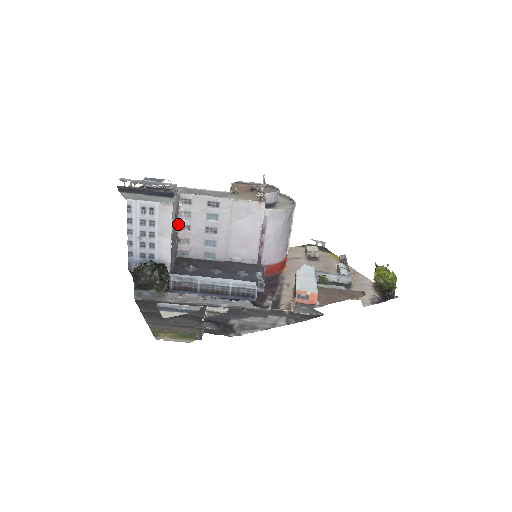
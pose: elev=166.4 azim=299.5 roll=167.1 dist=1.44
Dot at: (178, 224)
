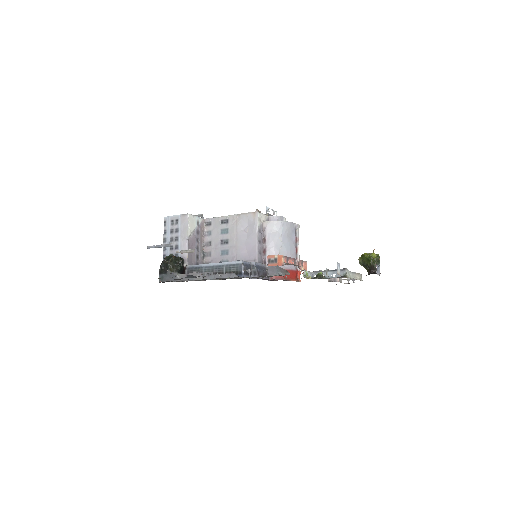
Dot at: (204, 242)
